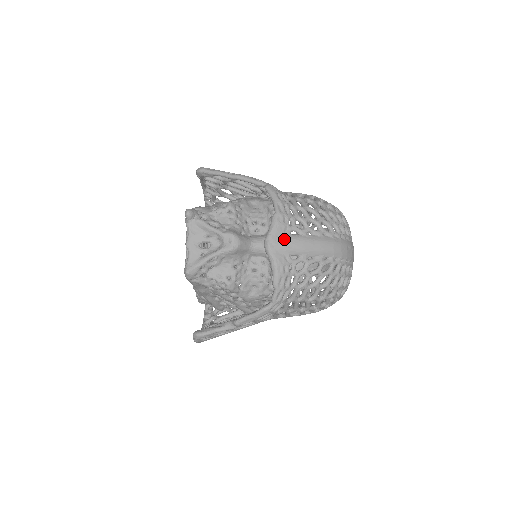
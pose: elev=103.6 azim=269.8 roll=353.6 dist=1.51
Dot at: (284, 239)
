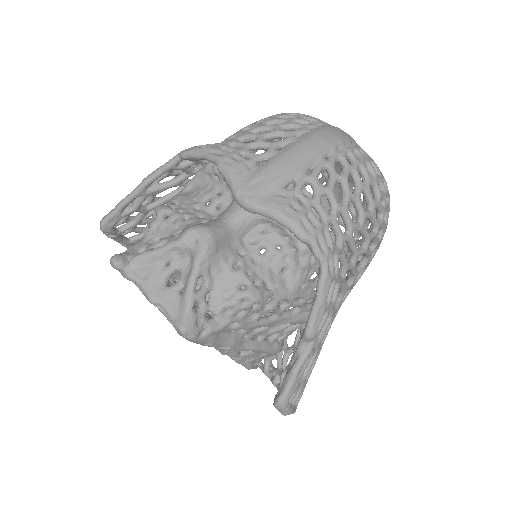
Dot at: (257, 177)
